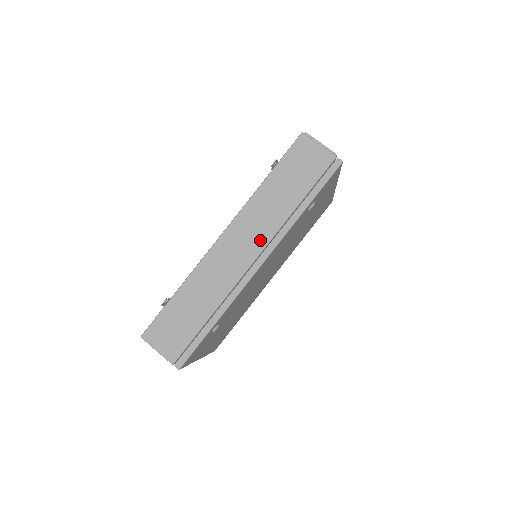
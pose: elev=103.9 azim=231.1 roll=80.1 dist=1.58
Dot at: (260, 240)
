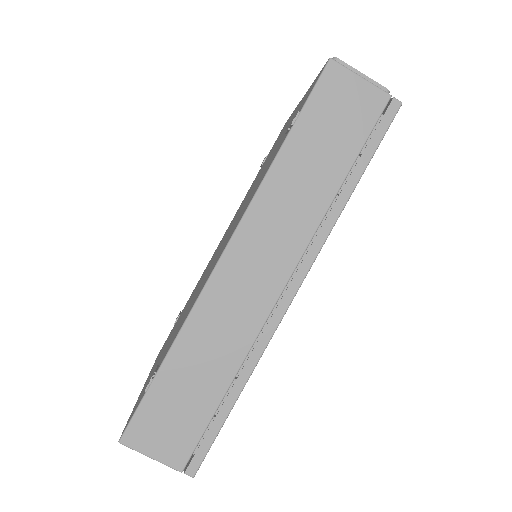
Dot at: (288, 253)
